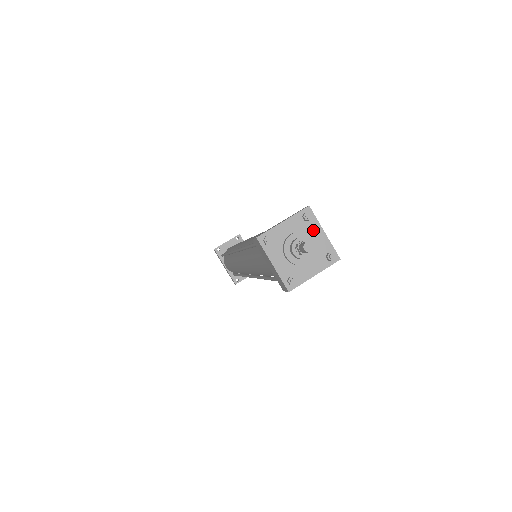
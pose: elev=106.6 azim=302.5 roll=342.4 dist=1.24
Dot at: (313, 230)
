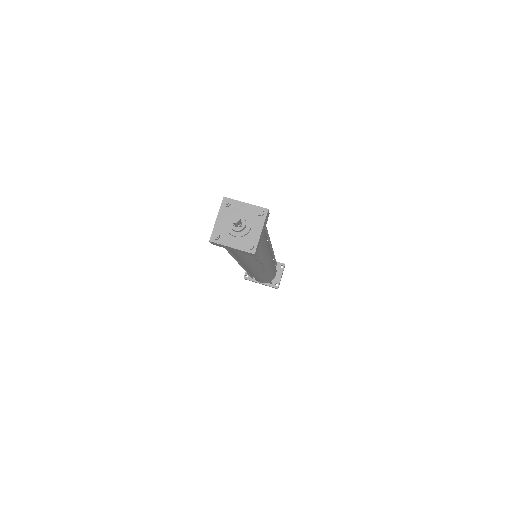
Dot at: (238, 208)
